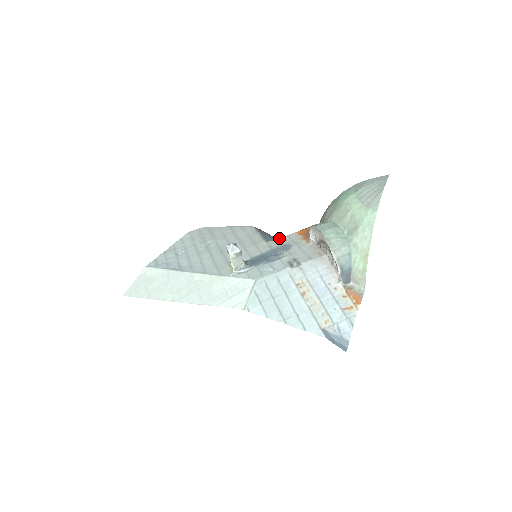
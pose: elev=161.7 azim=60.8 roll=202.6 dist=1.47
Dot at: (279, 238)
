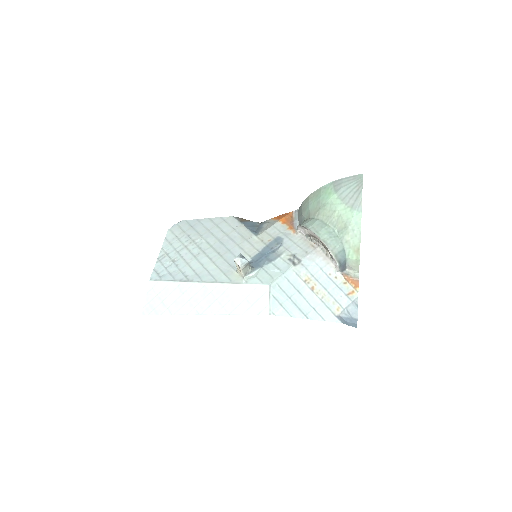
Dot at: (266, 230)
